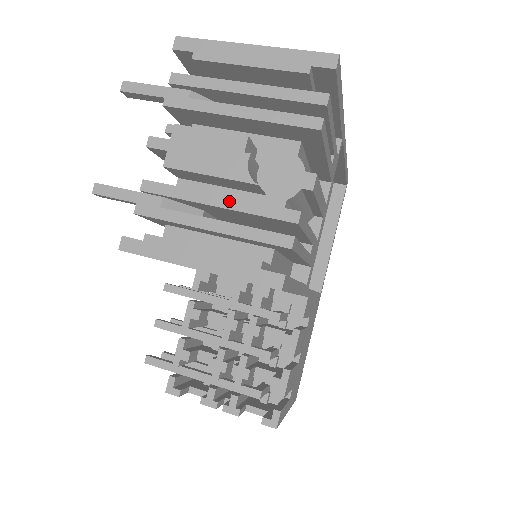
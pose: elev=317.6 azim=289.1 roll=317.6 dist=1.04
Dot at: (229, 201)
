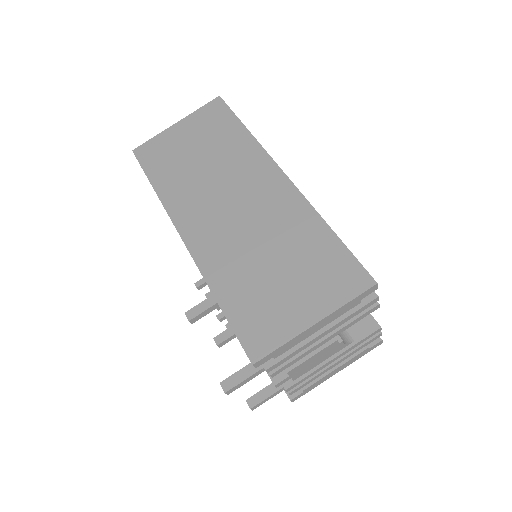
Dot at: (341, 355)
